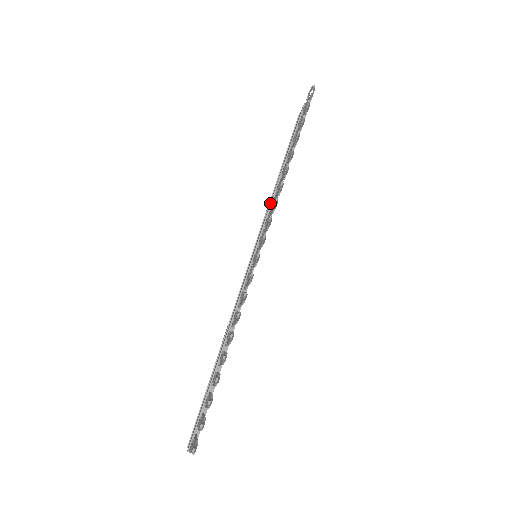
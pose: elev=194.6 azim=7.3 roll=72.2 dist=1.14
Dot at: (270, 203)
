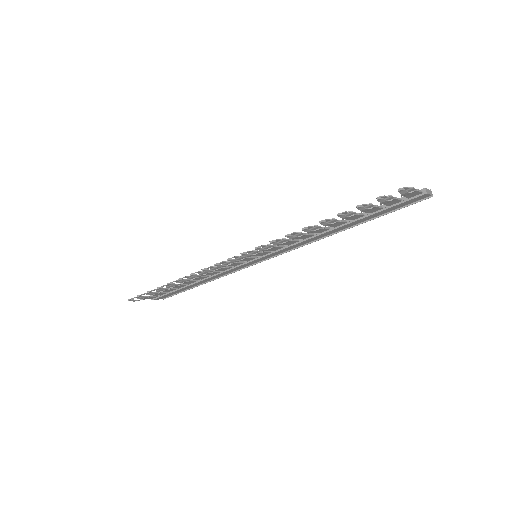
Dot at: occluded
